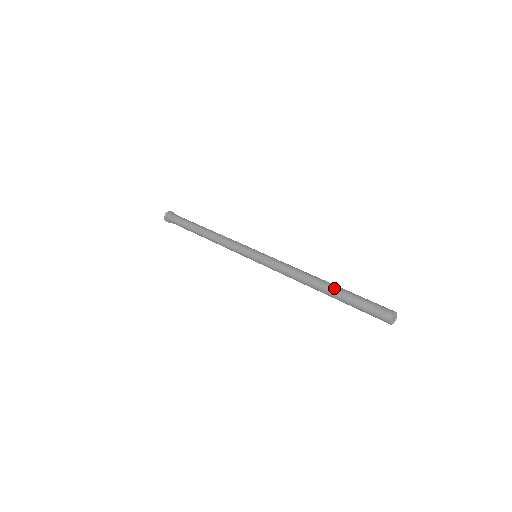
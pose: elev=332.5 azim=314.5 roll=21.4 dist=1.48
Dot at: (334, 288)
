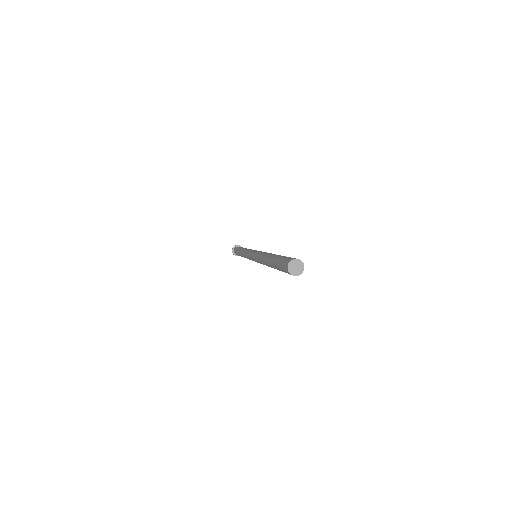
Dot at: (274, 255)
